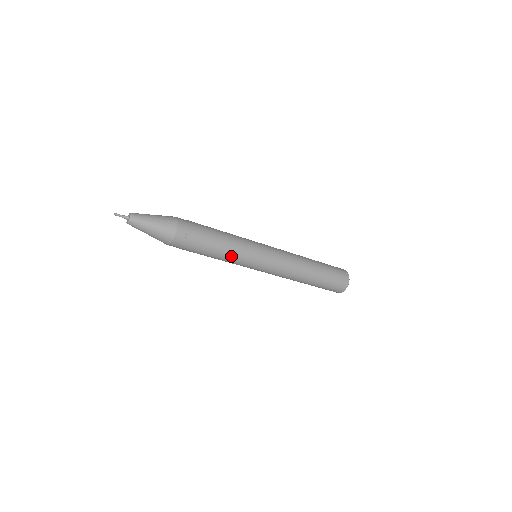
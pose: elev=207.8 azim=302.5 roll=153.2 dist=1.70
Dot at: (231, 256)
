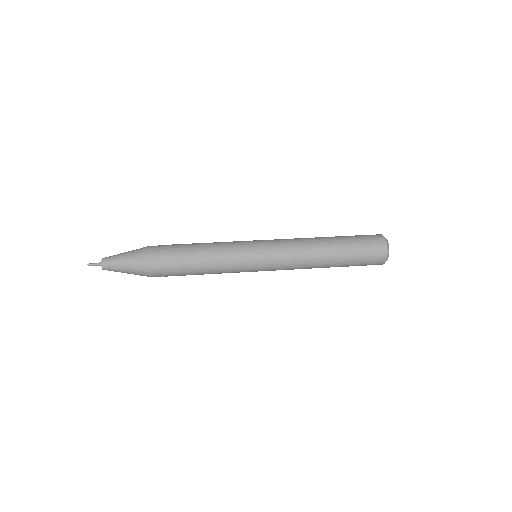
Dot at: occluded
